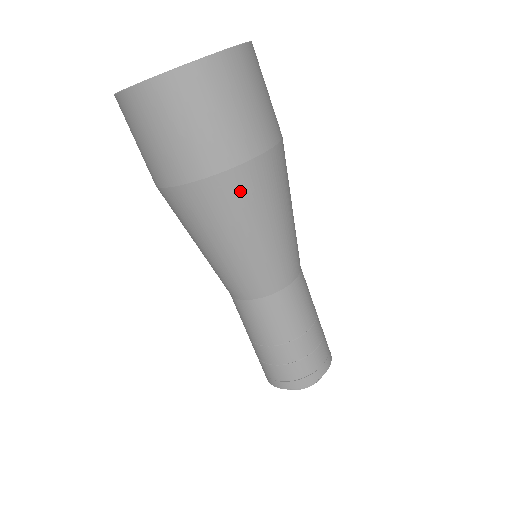
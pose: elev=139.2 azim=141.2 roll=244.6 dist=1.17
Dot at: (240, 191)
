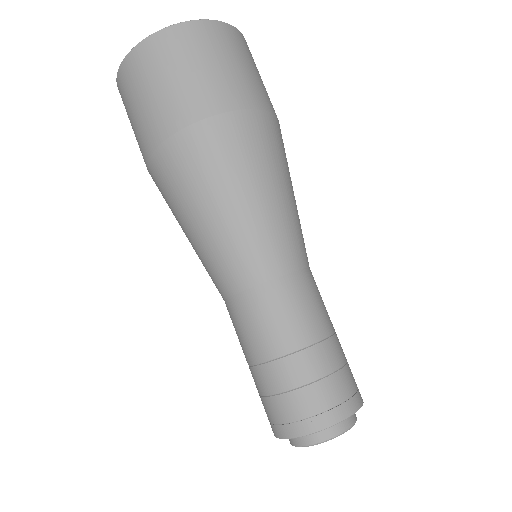
Dot at: (226, 141)
